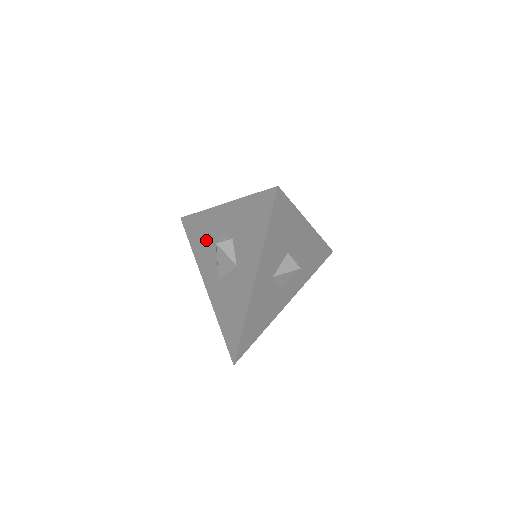
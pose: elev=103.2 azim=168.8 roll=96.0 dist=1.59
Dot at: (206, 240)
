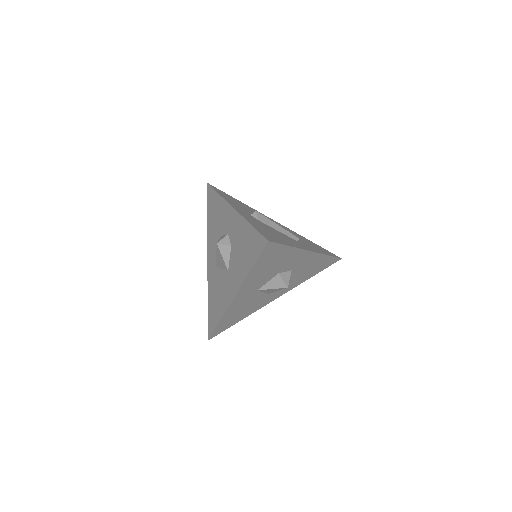
Dot at: (216, 224)
